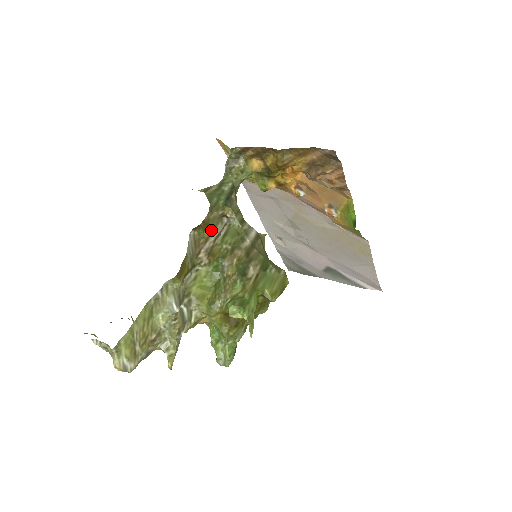
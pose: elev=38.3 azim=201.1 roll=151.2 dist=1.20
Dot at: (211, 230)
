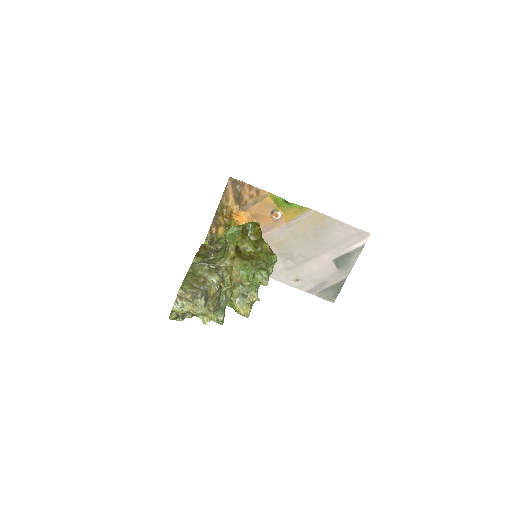
Dot at: occluded
